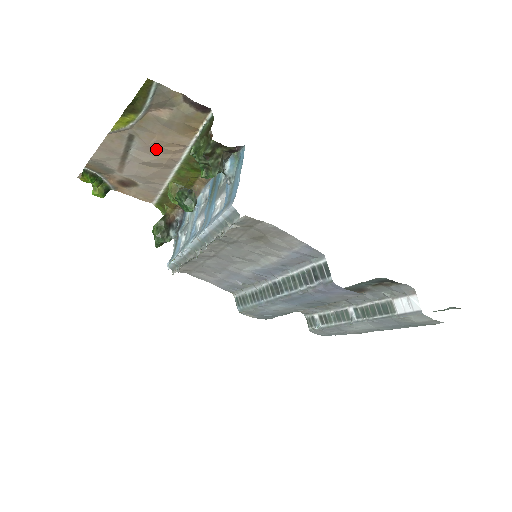
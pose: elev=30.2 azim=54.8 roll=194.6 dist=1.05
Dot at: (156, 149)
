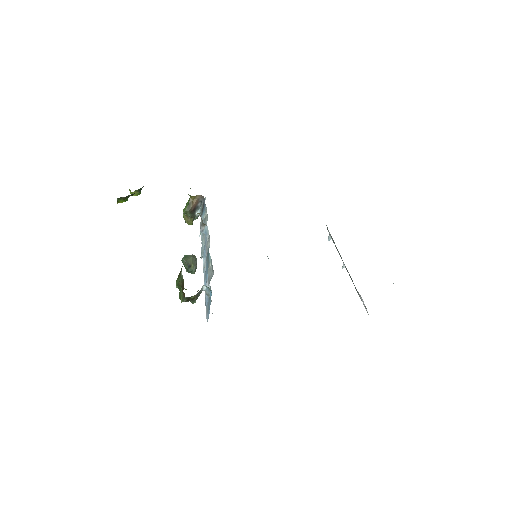
Dot at: occluded
